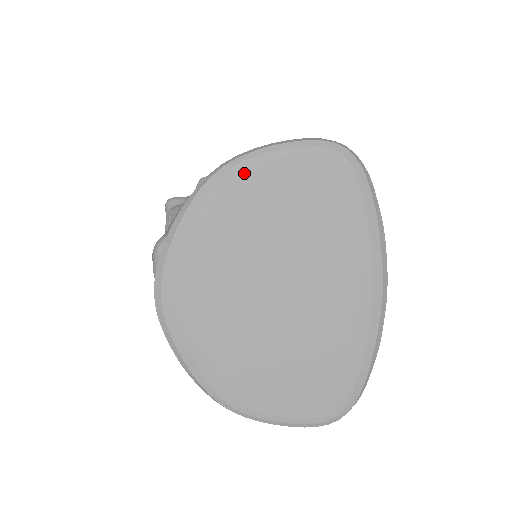
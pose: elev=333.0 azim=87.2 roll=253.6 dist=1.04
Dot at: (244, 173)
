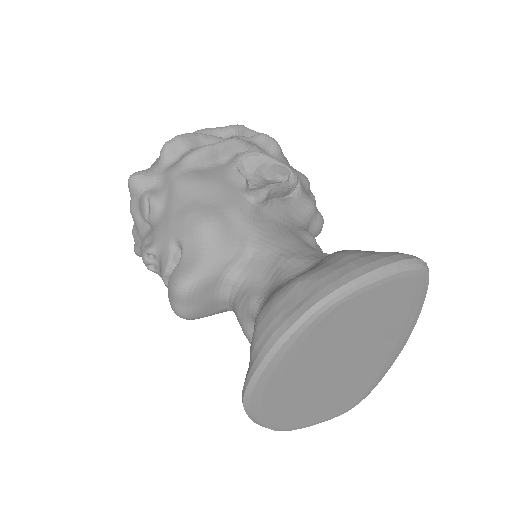
Dot at: (342, 306)
